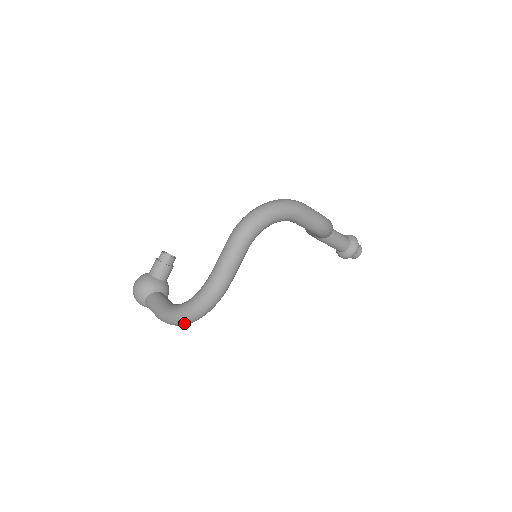
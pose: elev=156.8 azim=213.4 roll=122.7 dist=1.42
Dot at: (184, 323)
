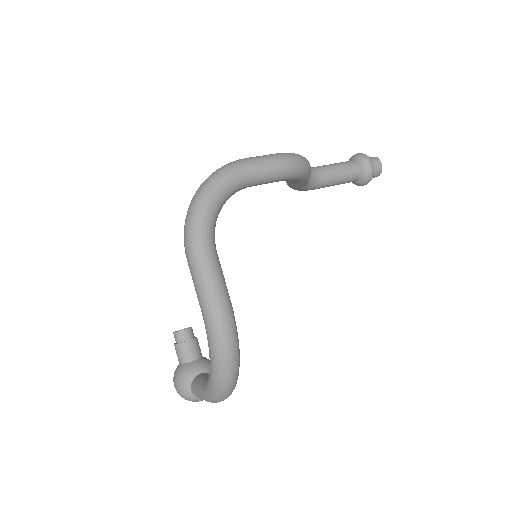
Dot at: (228, 387)
